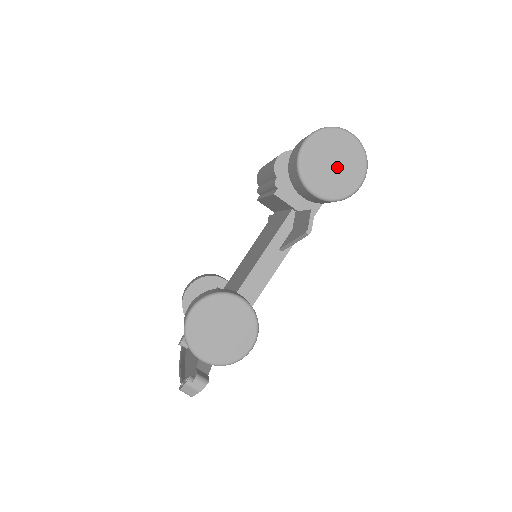
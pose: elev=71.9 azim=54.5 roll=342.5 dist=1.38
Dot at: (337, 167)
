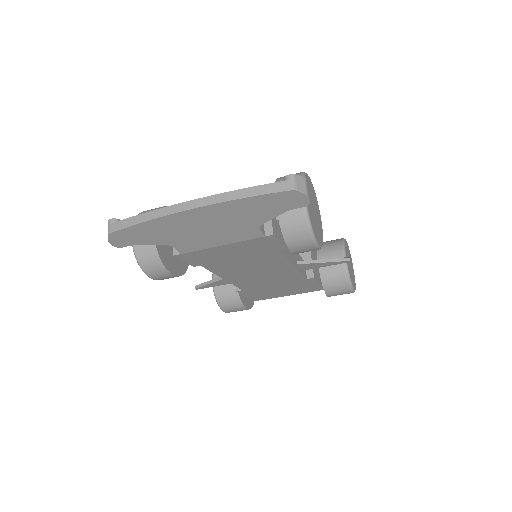
Dot at: (351, 268)
